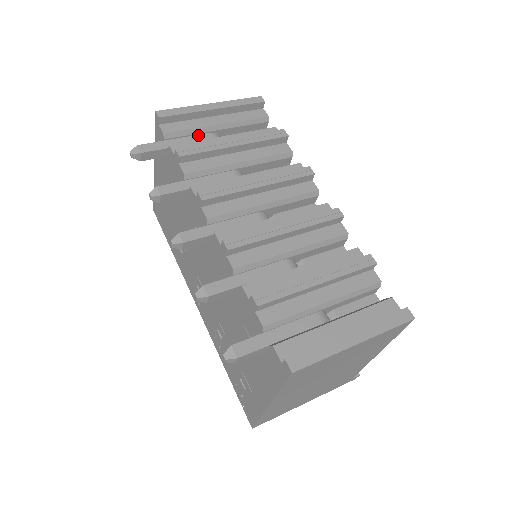
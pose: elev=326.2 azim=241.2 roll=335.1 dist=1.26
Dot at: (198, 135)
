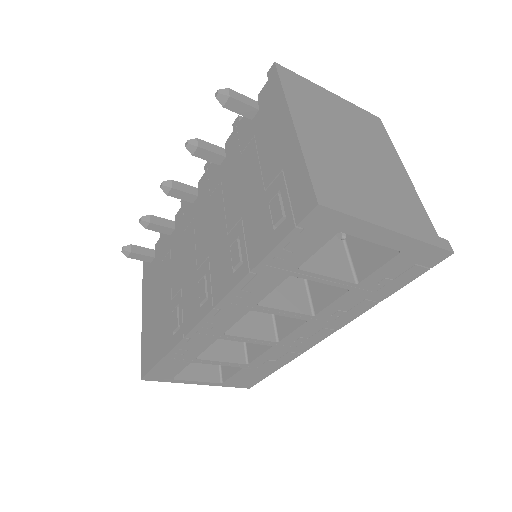
Dot at: occluded
